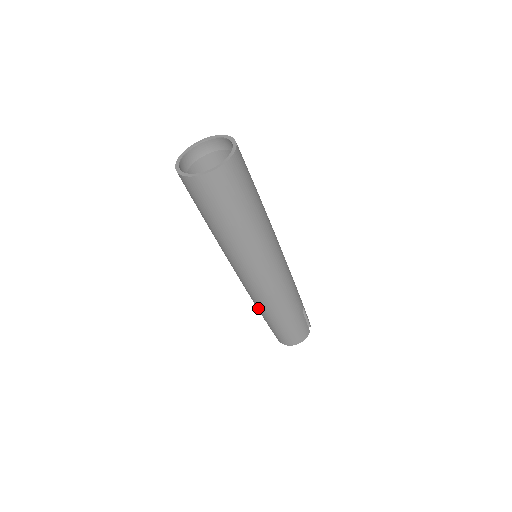
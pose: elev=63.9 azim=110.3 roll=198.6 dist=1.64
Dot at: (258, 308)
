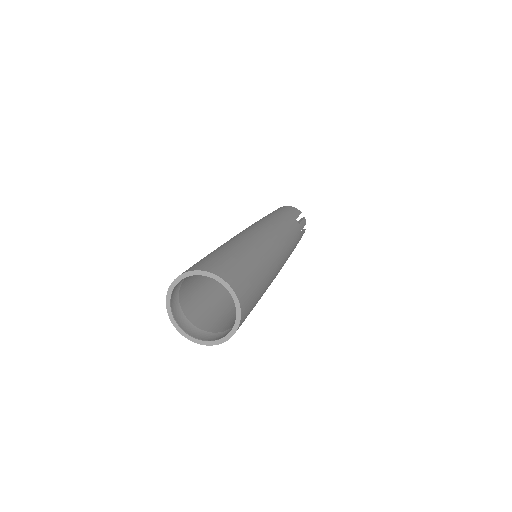
Dot at: occluded
